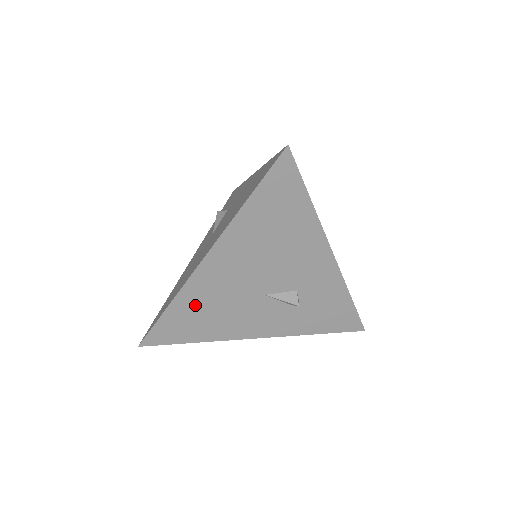
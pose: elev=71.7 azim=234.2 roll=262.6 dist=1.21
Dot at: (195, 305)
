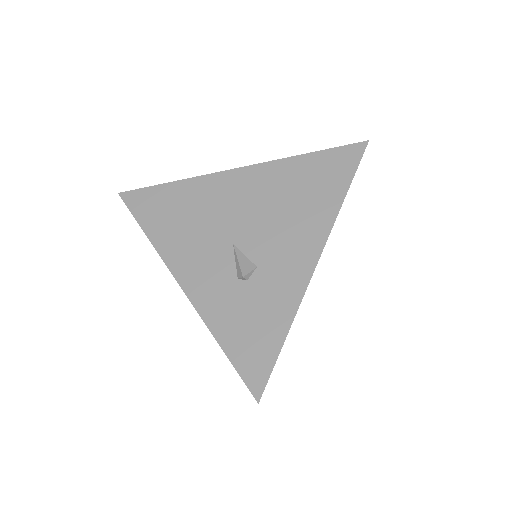
Dot at: (187, 199)
